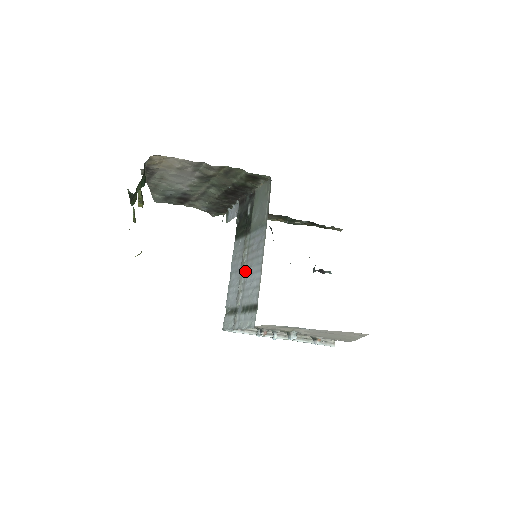
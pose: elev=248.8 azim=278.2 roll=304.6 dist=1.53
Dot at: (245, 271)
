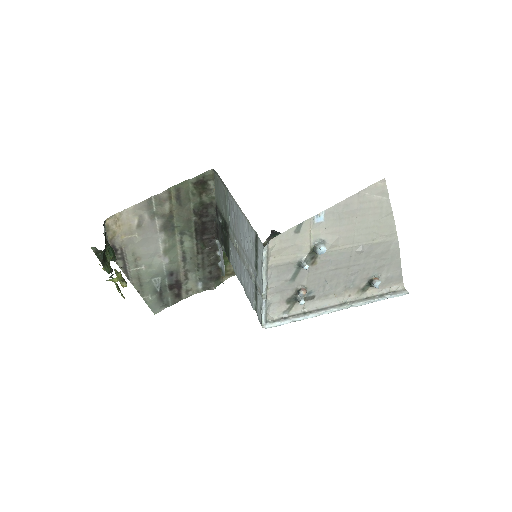
Dot at: (241, 249)
